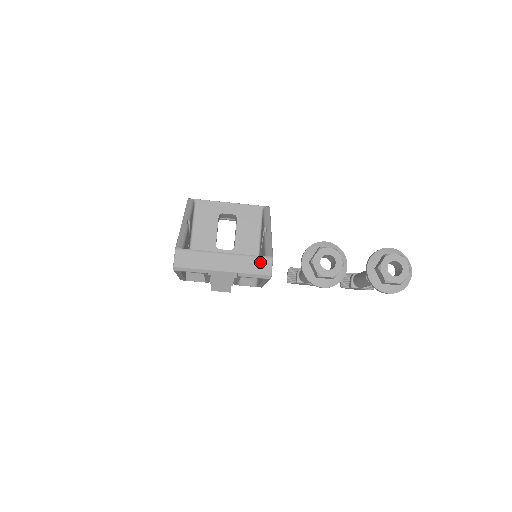
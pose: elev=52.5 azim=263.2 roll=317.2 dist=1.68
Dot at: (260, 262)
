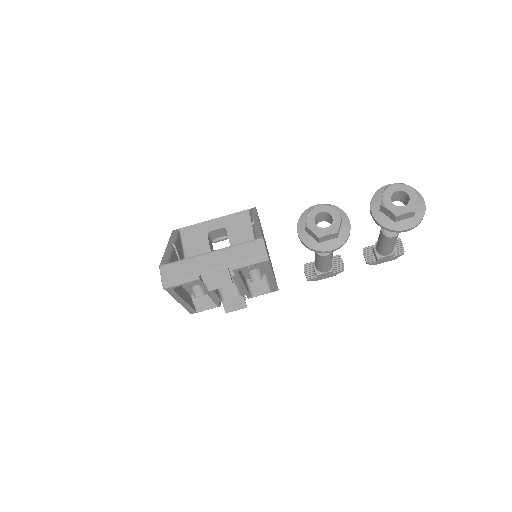
Dot at: (251, 247)
